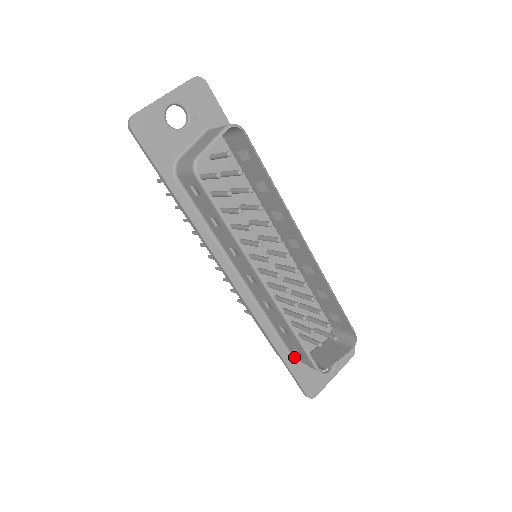
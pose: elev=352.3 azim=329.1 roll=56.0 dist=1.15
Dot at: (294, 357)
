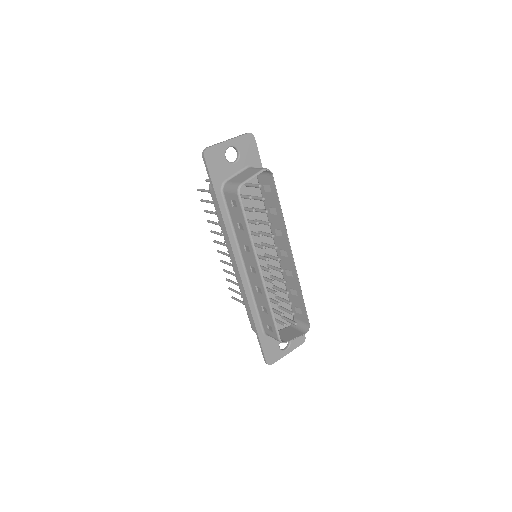
Dot at: (265, 331)
